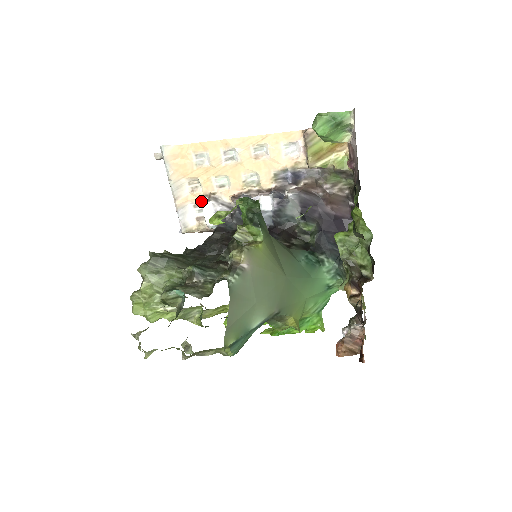
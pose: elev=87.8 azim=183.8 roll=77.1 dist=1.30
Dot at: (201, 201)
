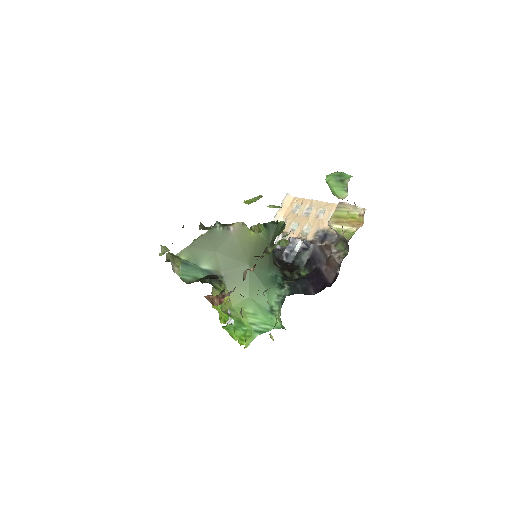
Dot at: occluded
